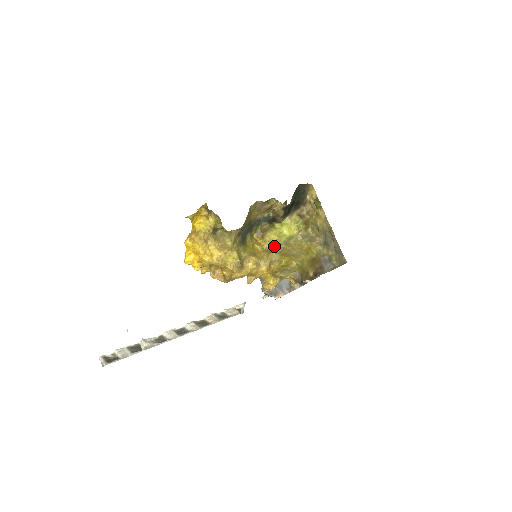
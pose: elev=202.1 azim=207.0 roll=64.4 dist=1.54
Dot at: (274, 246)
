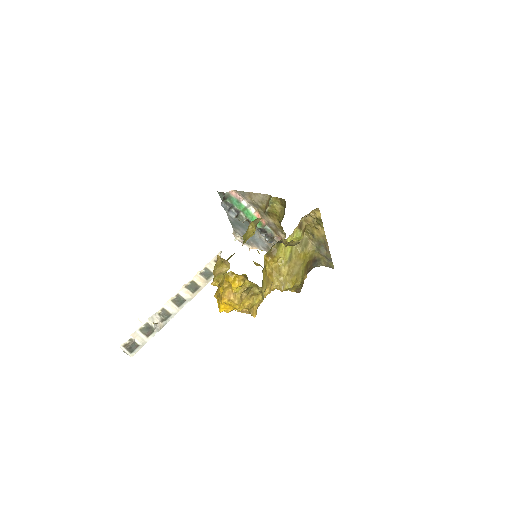
Dot at: (281, 265)
